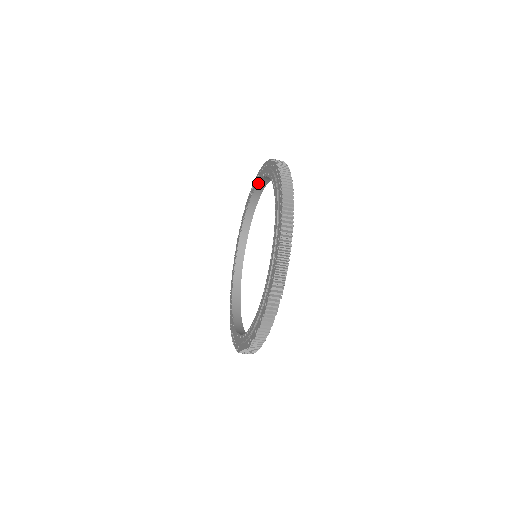
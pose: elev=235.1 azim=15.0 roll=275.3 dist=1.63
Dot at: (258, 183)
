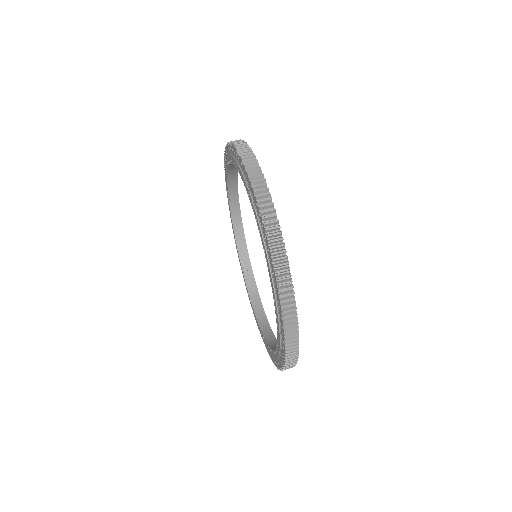
Dot at: (237, 168)
